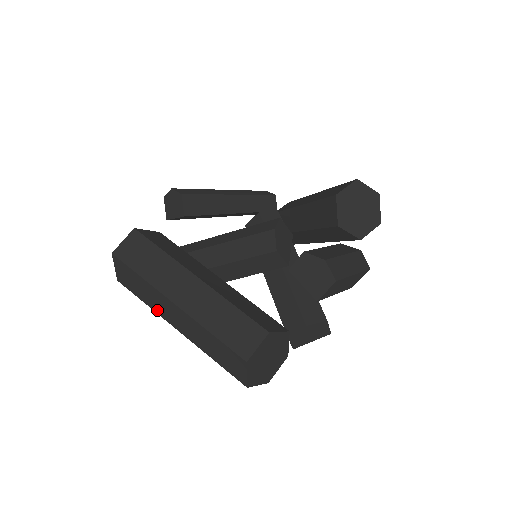
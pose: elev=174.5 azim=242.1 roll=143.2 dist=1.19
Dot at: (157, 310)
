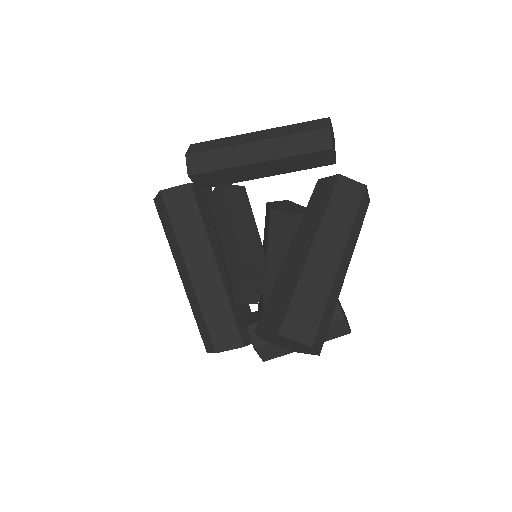
Dot at: occluded
